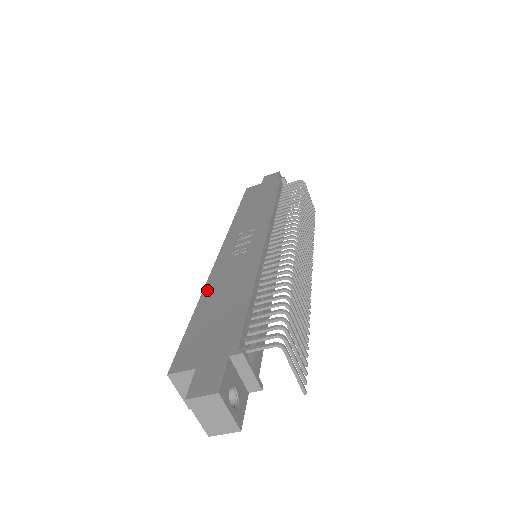
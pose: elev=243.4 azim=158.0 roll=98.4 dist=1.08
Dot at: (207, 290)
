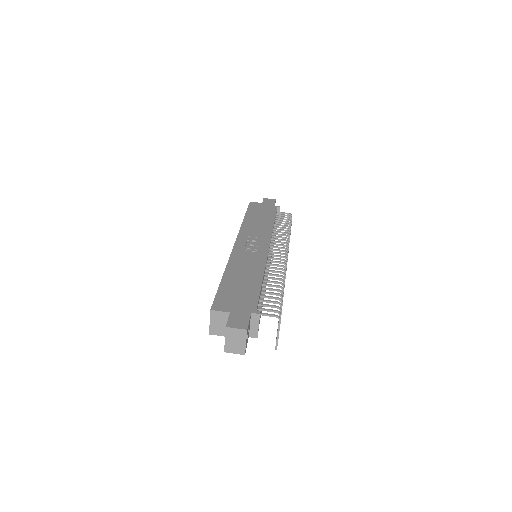
Dot at: (229, 267)
